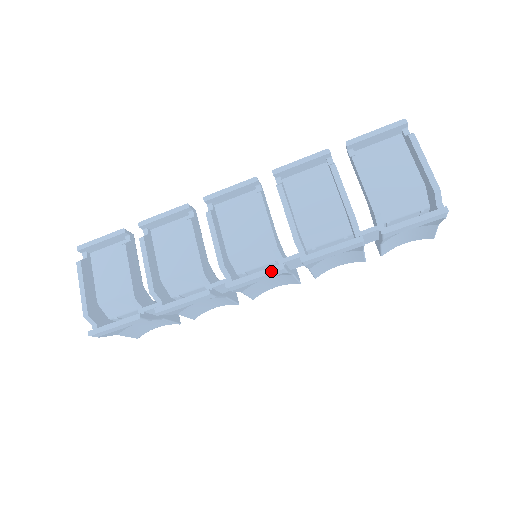
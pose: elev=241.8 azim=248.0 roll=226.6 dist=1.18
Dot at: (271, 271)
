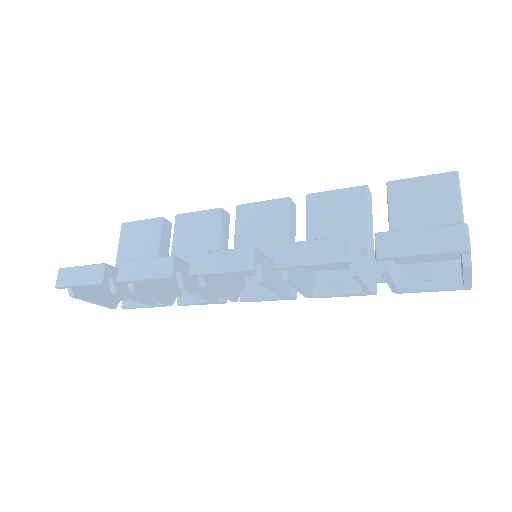
Dot at: occluded
